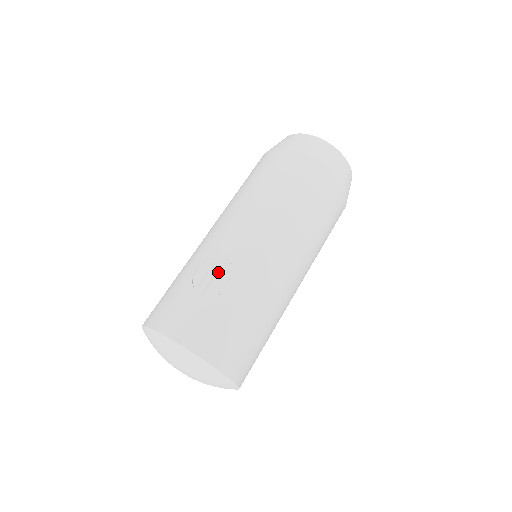
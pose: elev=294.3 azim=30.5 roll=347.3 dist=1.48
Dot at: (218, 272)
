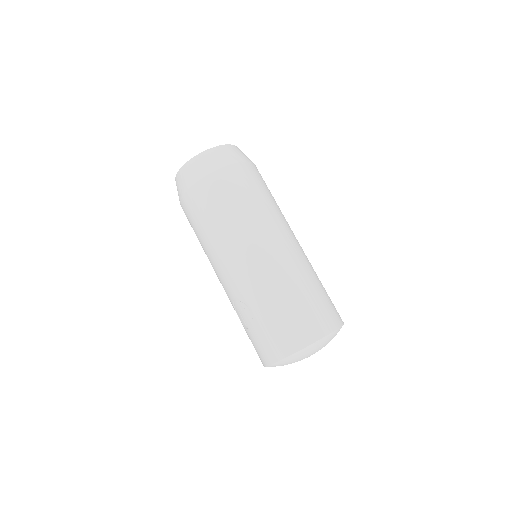
Dot at: (241, 309)
